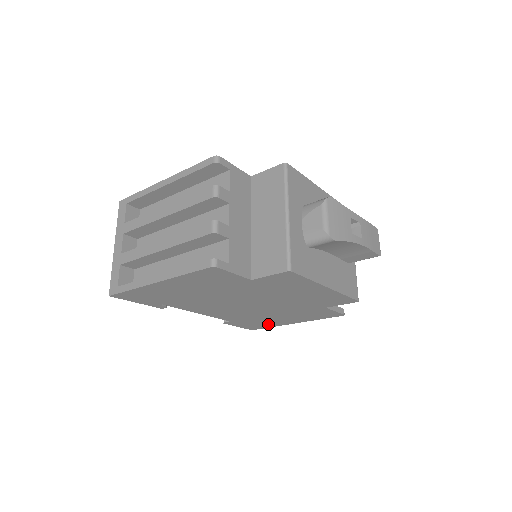
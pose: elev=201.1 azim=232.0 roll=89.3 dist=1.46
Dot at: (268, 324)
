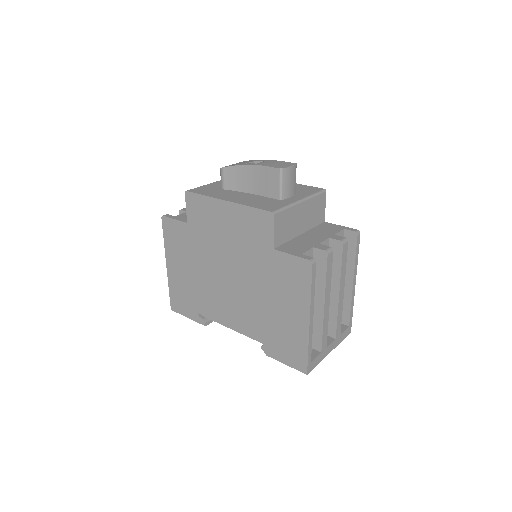
Dot at: (296, 340)
